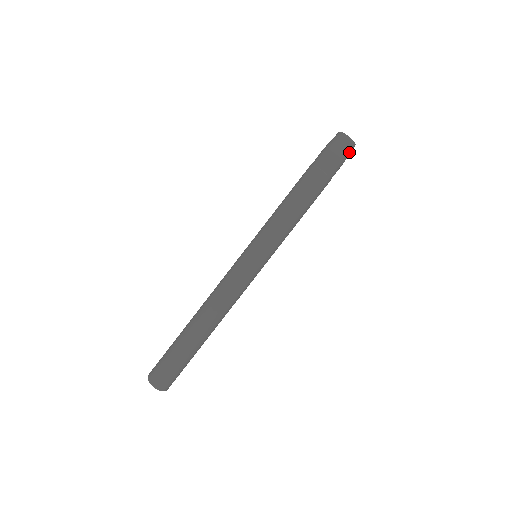
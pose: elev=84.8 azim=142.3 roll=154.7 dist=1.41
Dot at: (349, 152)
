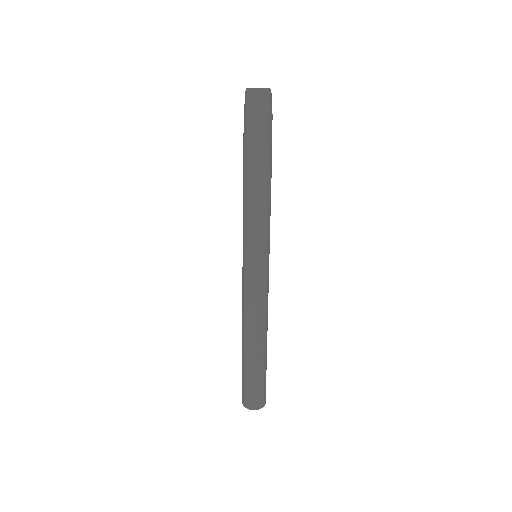
Dot at: (271, 102)
